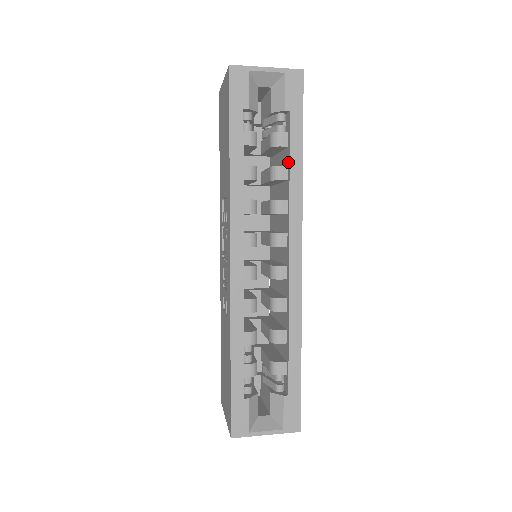
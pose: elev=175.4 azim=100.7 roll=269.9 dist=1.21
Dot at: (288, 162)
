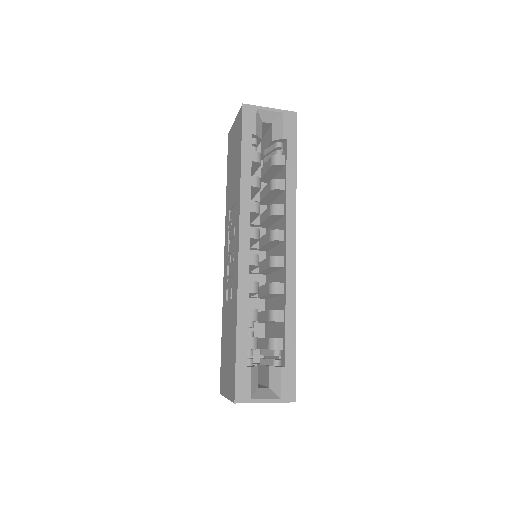
Dot at: (285, 176)
